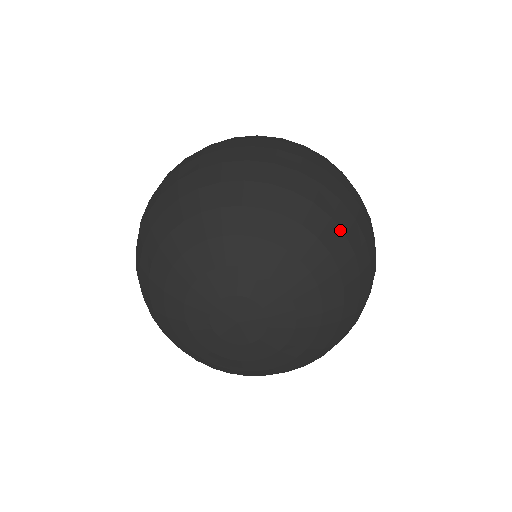
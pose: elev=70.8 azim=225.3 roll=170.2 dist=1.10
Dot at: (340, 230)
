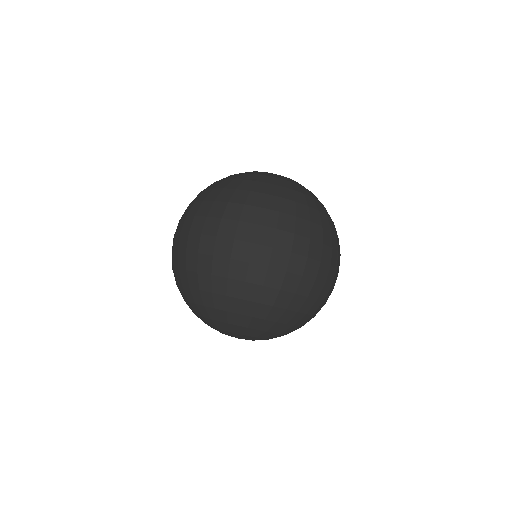
Dot at: (281, 309)
